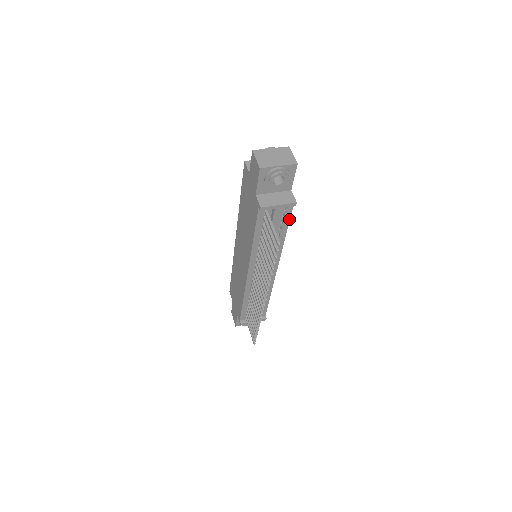
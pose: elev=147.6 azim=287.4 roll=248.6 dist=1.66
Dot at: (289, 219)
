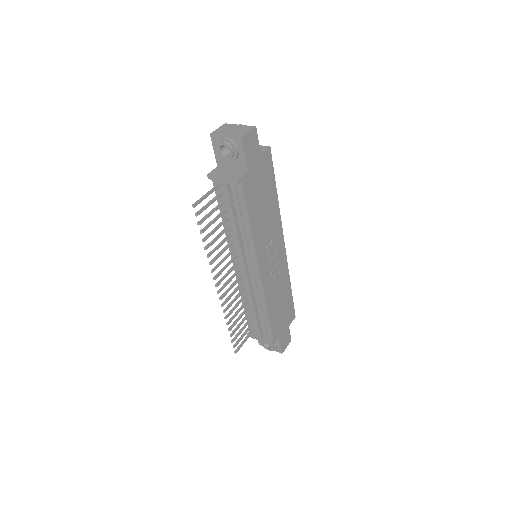
Dot at: (246, 204)
